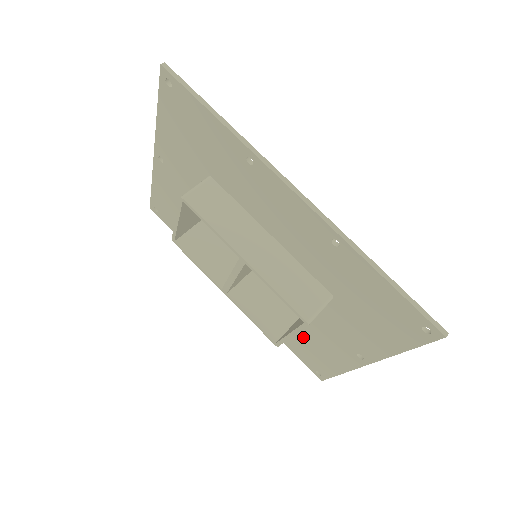
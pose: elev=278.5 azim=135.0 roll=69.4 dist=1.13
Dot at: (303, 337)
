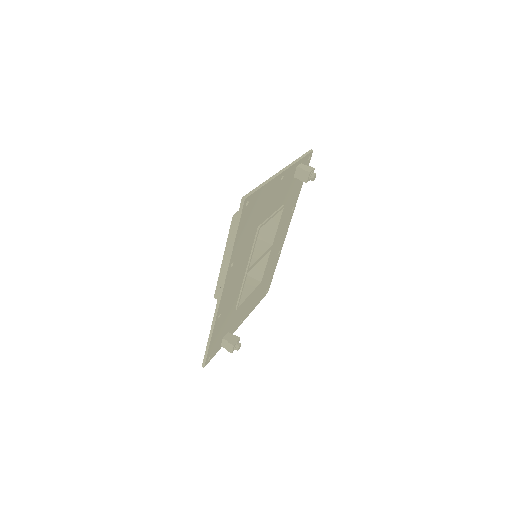
Dot at: occluded
